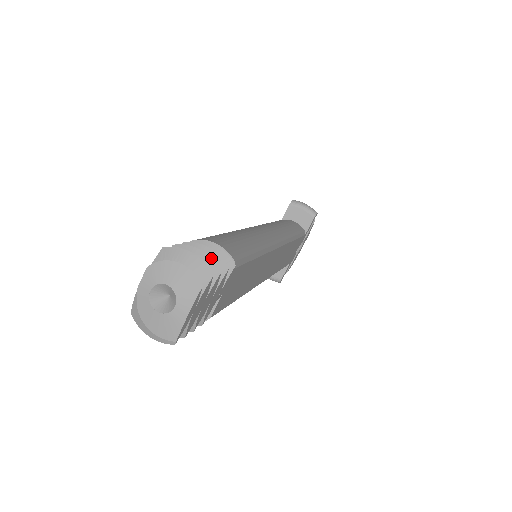
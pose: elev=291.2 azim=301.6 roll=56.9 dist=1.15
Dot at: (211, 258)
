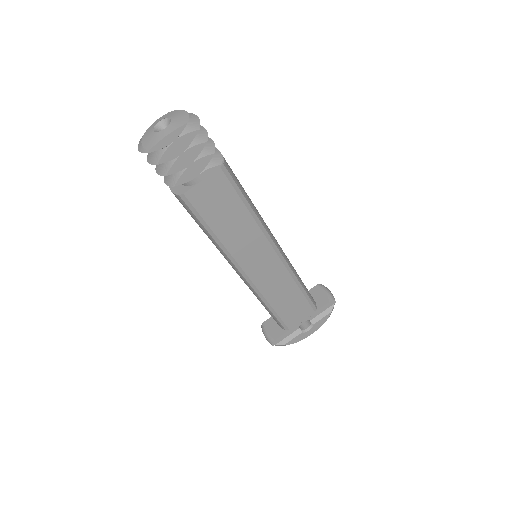
Dot at: occluded
